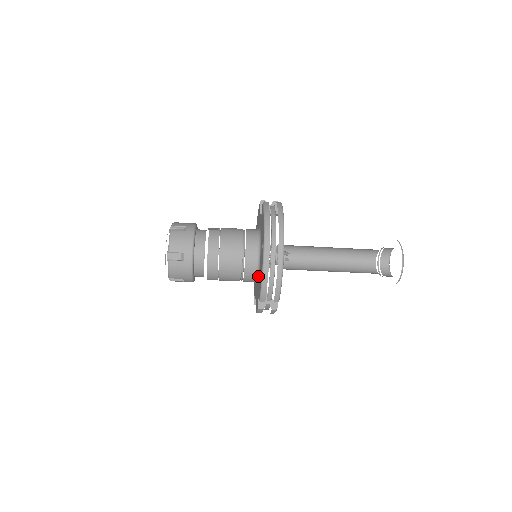
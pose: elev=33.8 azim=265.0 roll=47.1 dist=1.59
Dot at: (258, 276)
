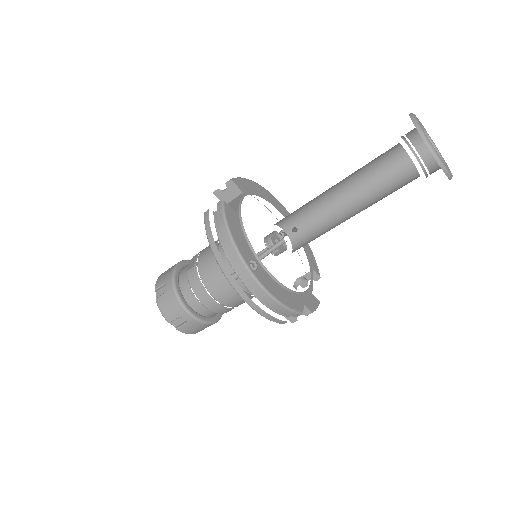
Dot at: occluded
